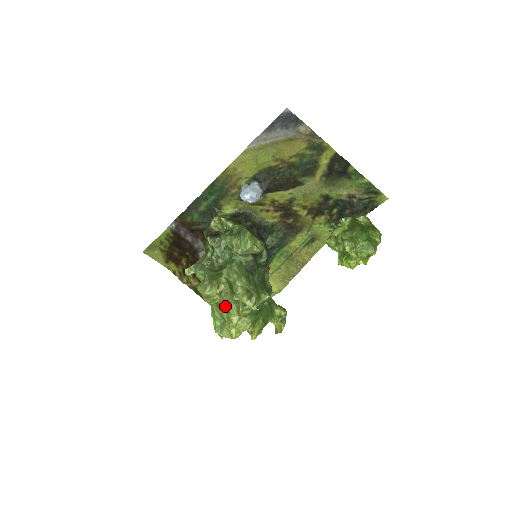
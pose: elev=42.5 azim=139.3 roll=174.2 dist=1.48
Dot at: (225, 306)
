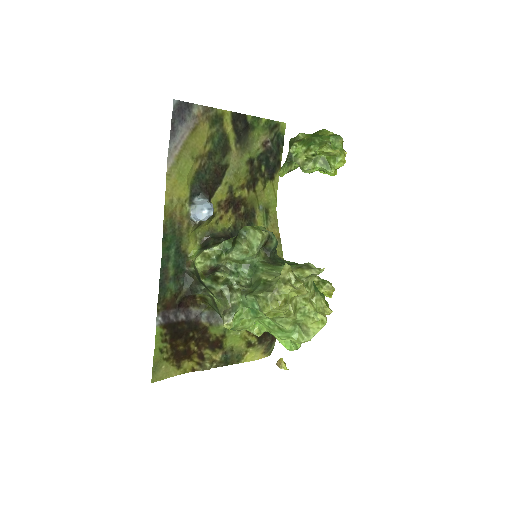
Dot at: (306, 291)
